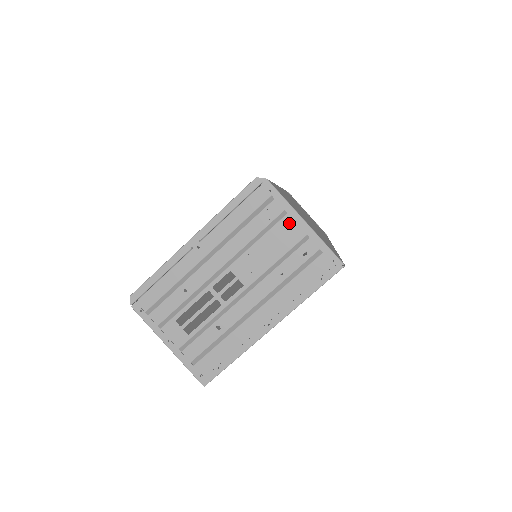
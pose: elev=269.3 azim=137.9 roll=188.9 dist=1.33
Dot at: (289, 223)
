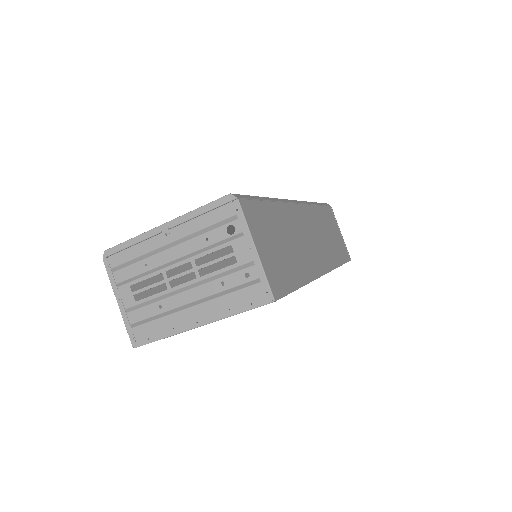
Dot at: (242, 244)
